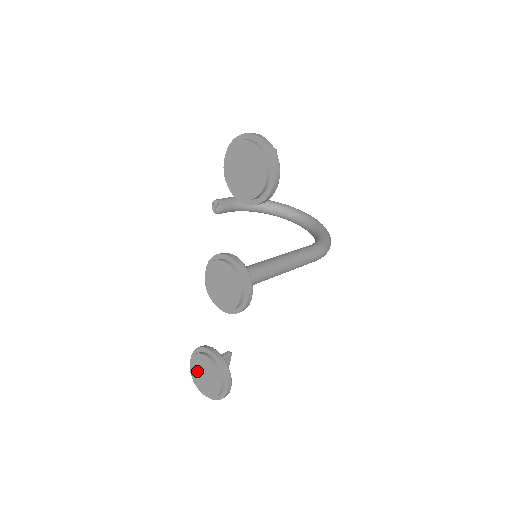
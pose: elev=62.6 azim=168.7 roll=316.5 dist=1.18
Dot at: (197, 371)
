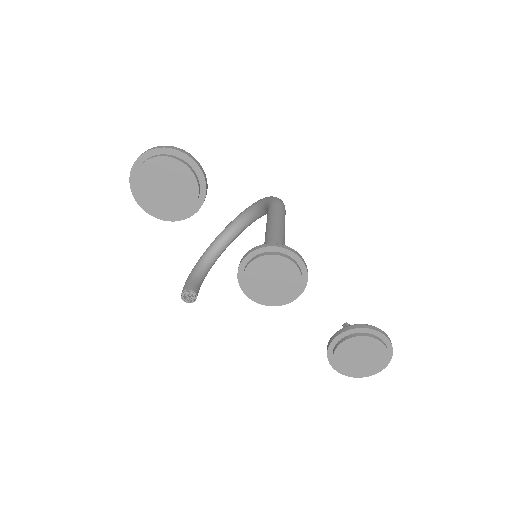
Dot at: (352, 366)
